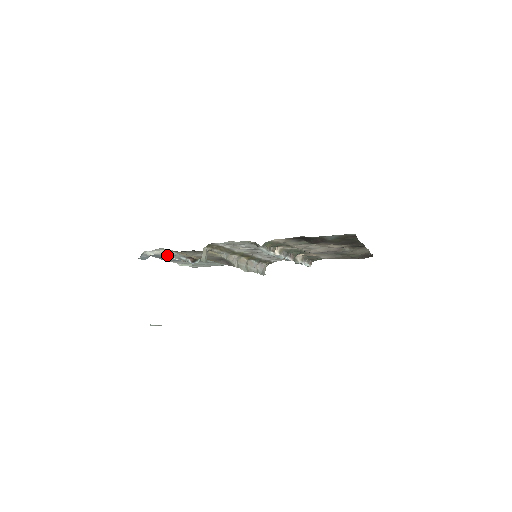
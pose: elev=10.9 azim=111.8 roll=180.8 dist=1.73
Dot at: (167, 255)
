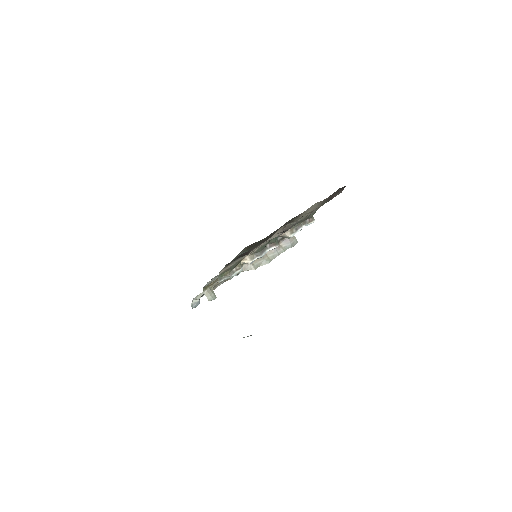
Dot at: occluded
